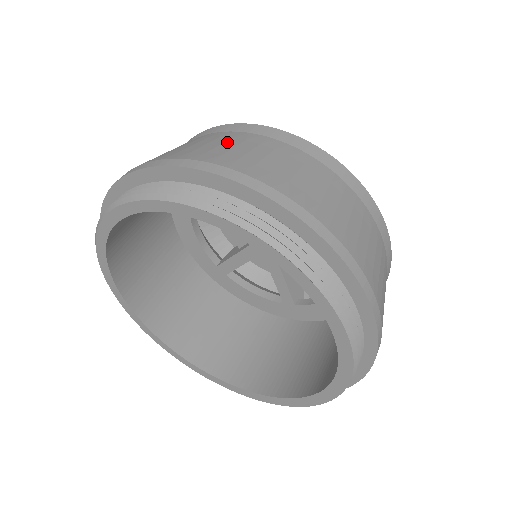
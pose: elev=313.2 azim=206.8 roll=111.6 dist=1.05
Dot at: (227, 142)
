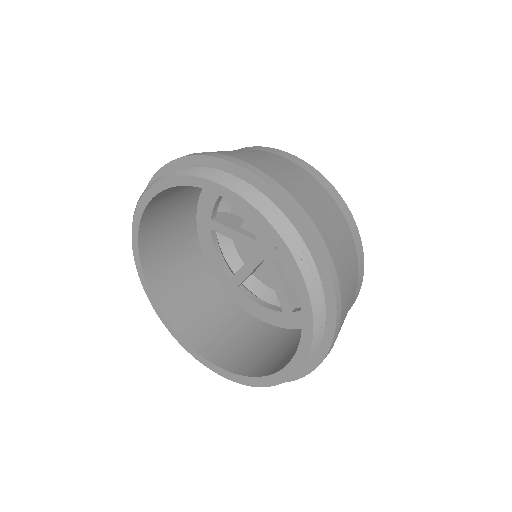
Dot at: occluded
